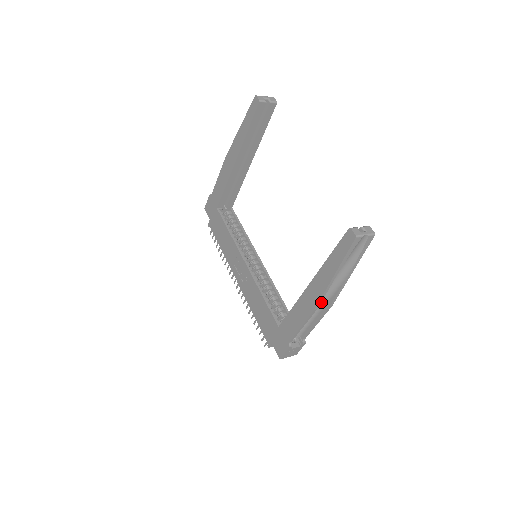
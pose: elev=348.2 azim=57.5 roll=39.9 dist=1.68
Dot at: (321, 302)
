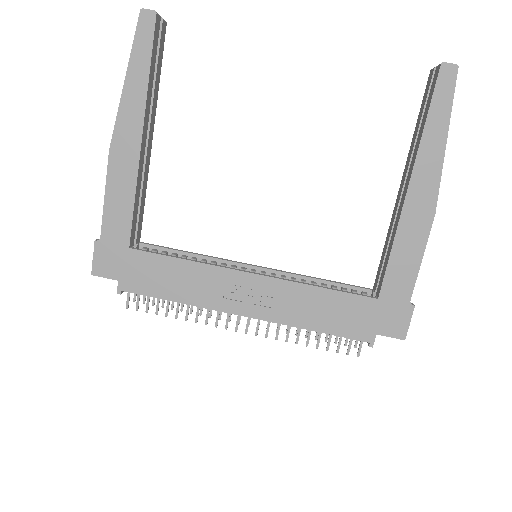
Dot at: occluded
